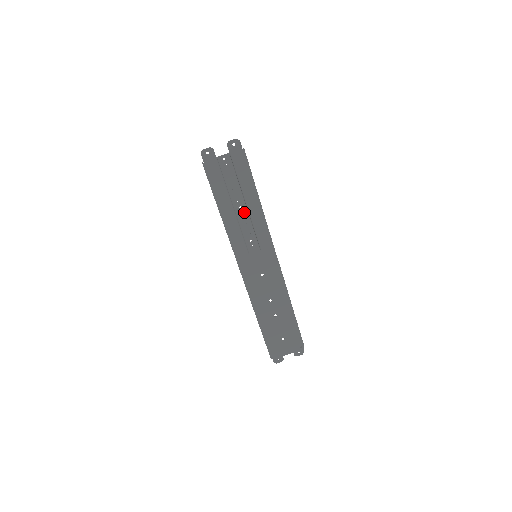
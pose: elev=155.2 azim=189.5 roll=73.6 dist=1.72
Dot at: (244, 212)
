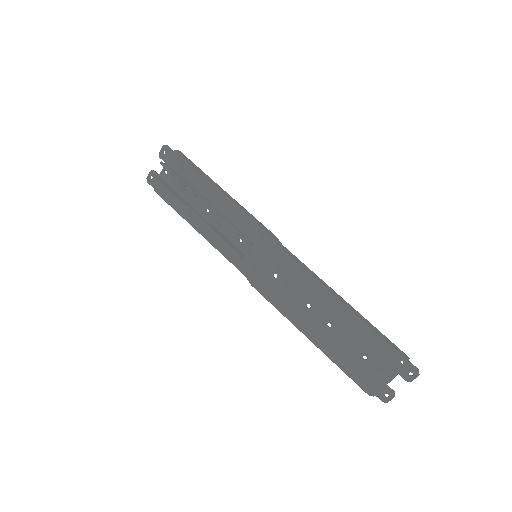
Dot at: (213, 213)
